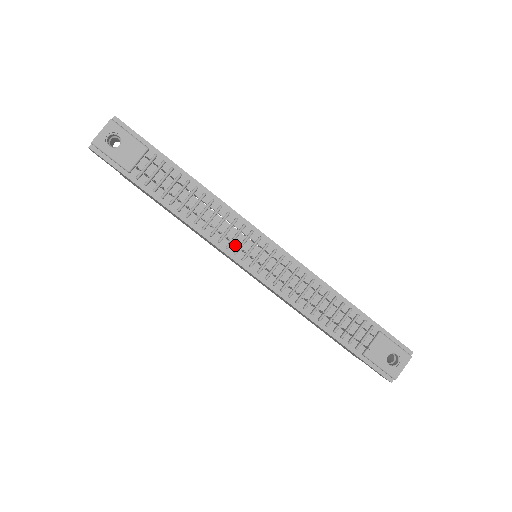
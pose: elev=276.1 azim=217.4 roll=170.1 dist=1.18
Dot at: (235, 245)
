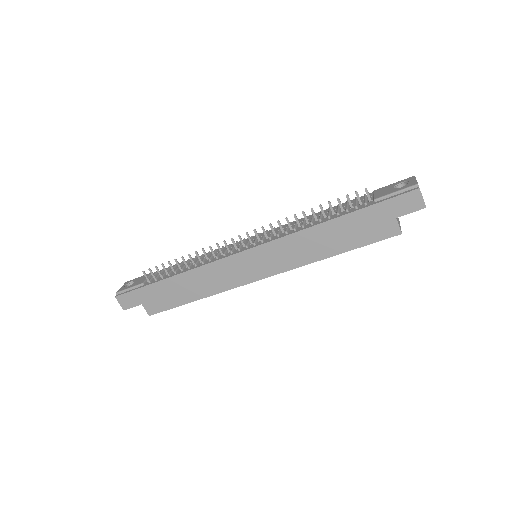
Dot at: (227, 248)
